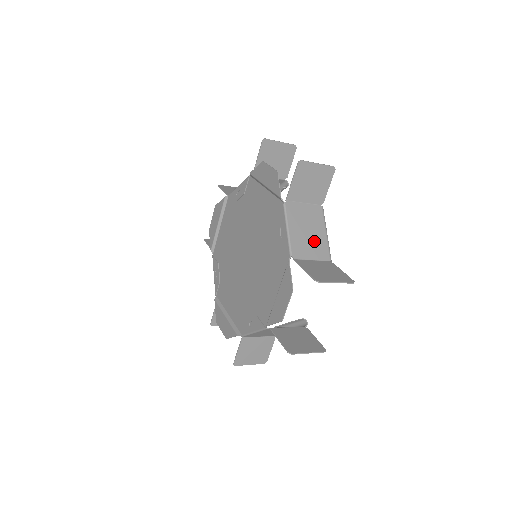
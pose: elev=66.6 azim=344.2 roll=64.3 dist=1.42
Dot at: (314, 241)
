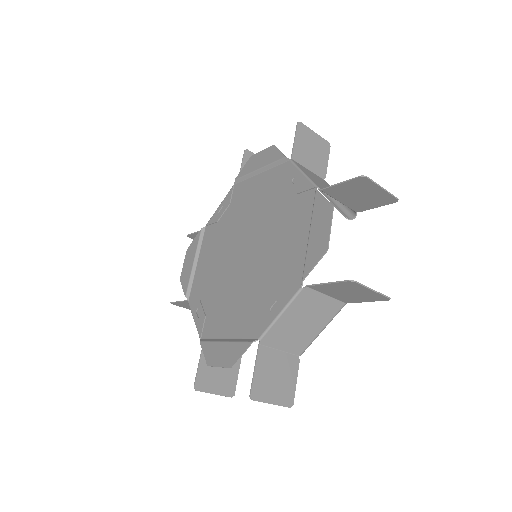
Dot at: occluded
